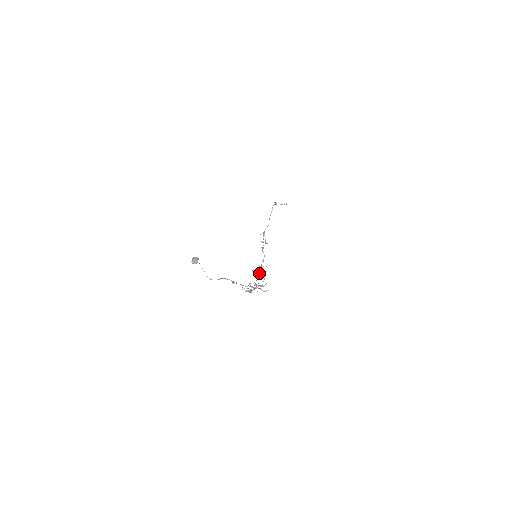
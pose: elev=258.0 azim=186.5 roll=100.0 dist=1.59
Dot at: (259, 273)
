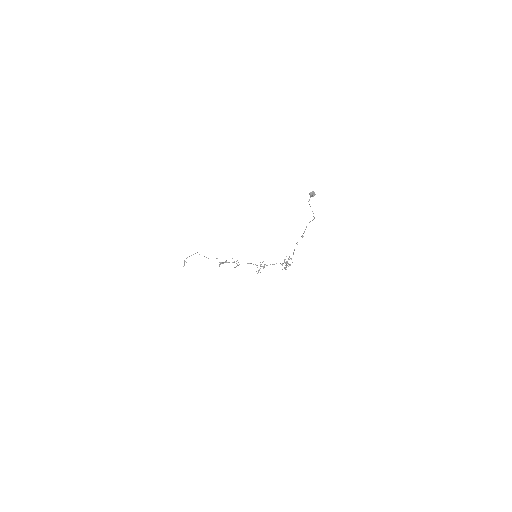
Dot at: occluded
